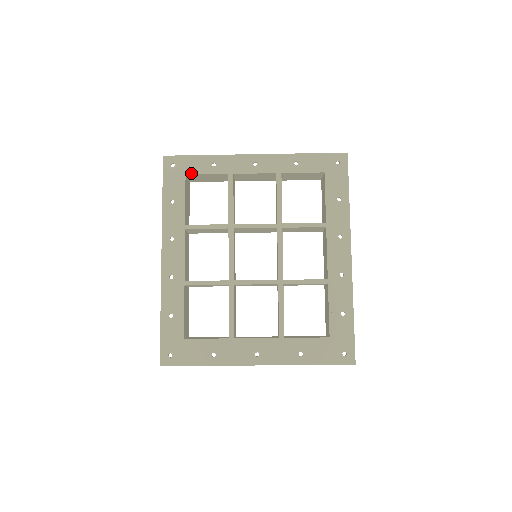
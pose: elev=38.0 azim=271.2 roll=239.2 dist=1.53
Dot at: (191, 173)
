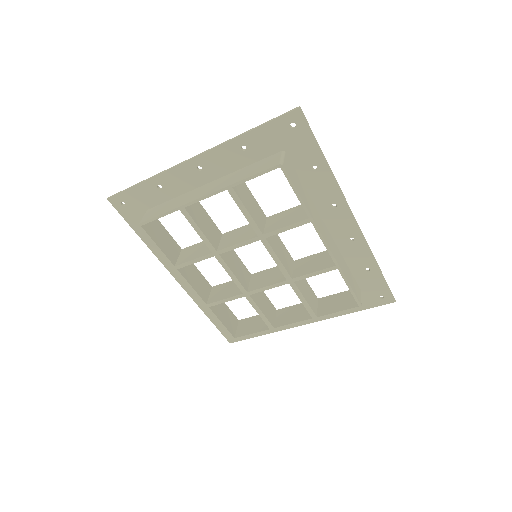
Dot at: (145, 223)
